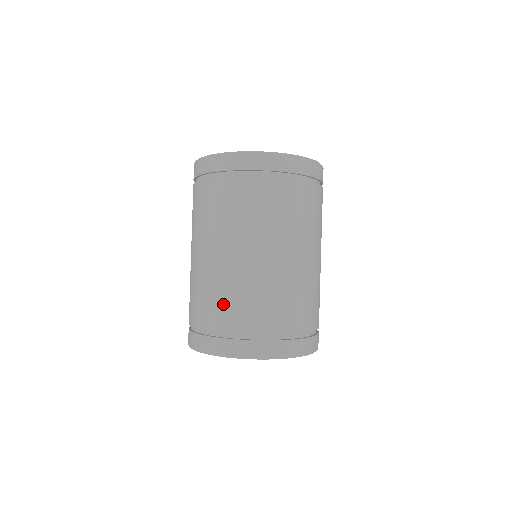
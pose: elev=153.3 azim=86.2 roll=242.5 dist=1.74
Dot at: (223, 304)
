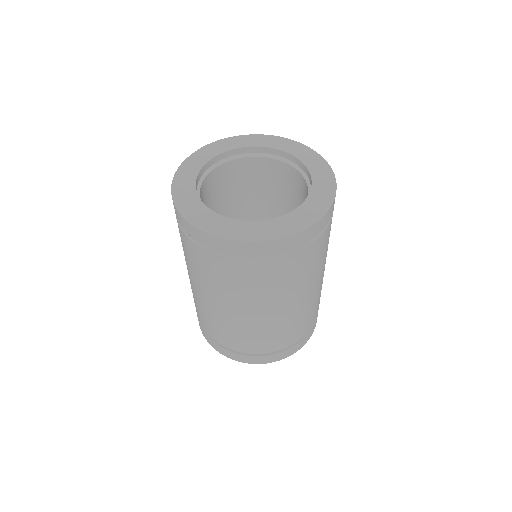
Dot at: (253, 341)
